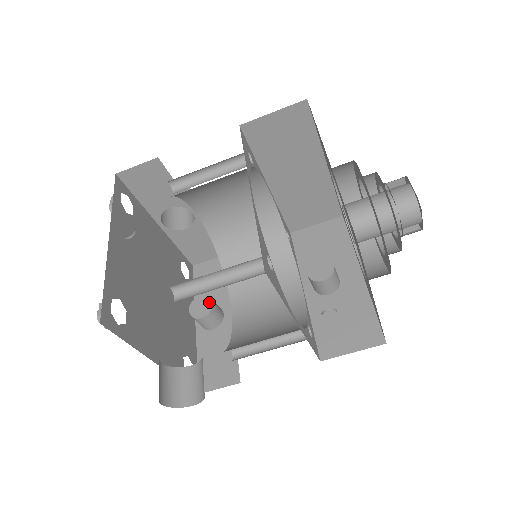
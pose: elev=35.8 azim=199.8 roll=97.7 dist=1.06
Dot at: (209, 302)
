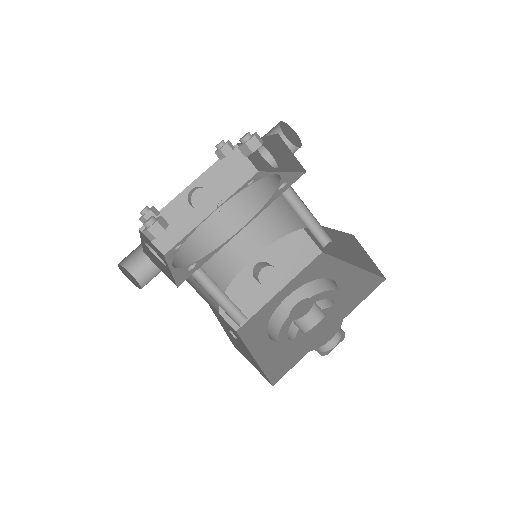
Dot at: (209, 205)
